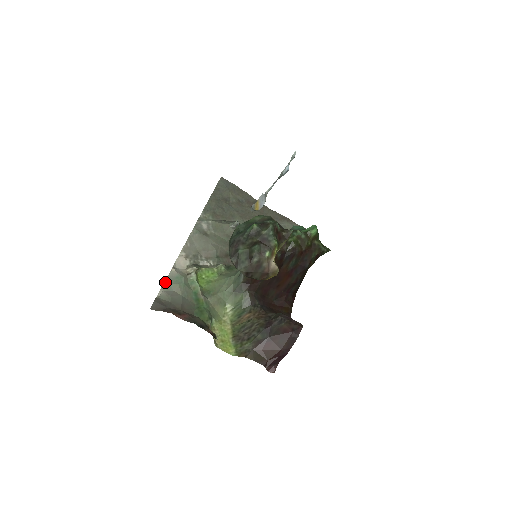
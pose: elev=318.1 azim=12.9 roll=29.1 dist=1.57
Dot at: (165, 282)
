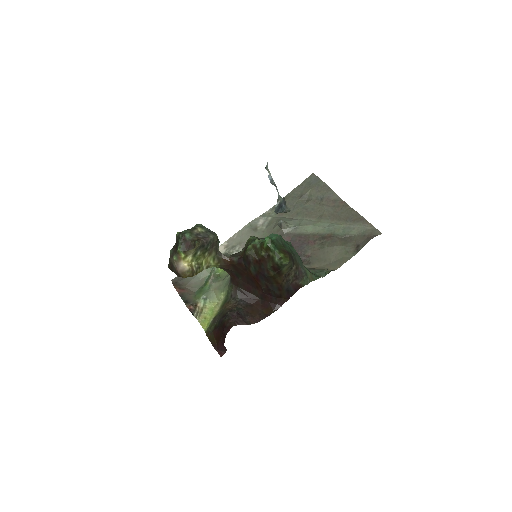
Dot at: occluded
